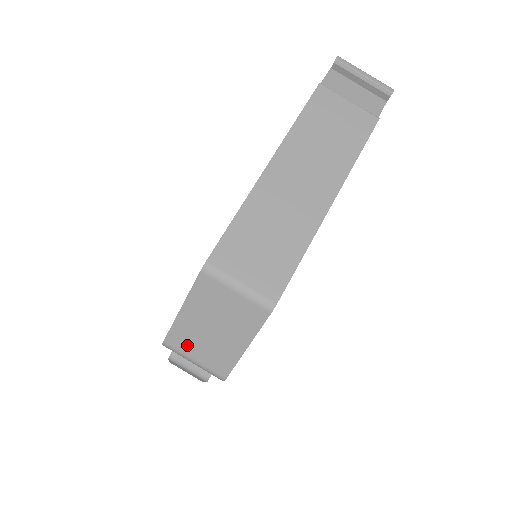
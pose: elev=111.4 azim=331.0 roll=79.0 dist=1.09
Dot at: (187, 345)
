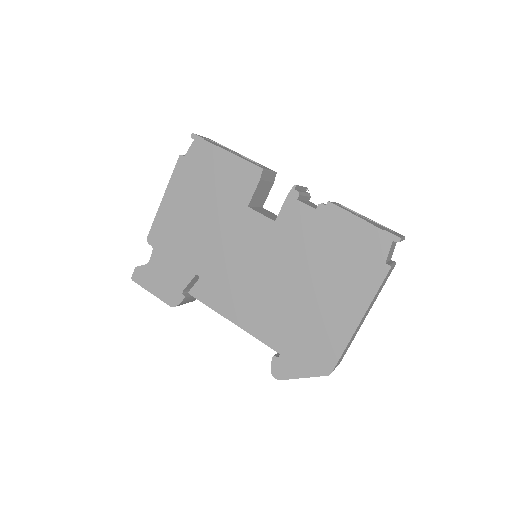
Dot at: occluded
